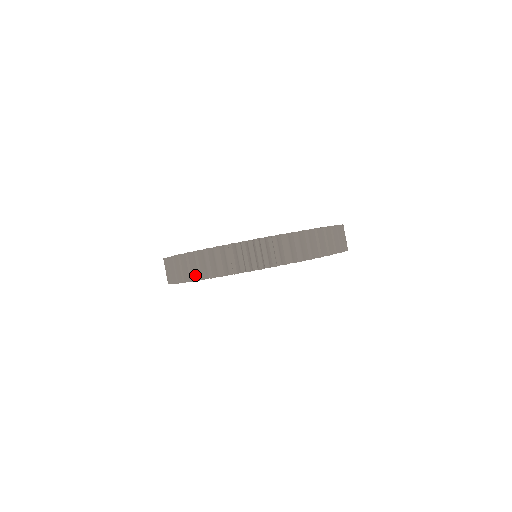
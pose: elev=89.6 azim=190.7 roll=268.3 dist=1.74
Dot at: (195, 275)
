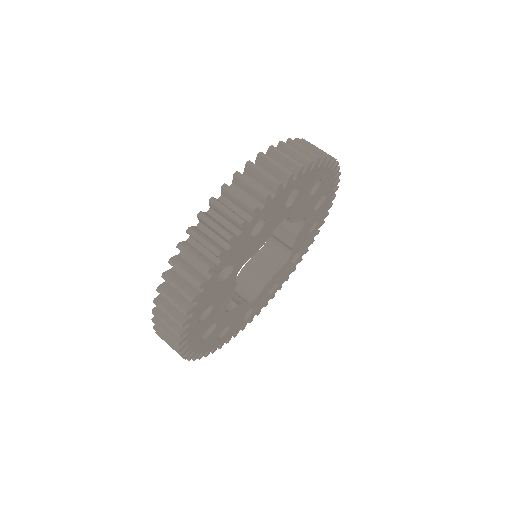
Dot at: occluded
